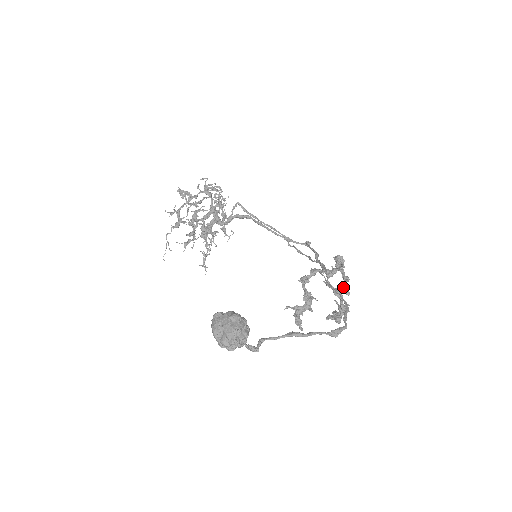
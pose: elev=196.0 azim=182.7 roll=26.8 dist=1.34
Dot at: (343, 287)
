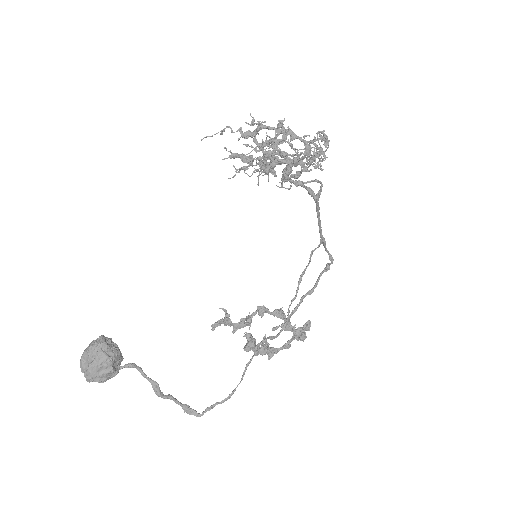
Dot at: (274, 350)
